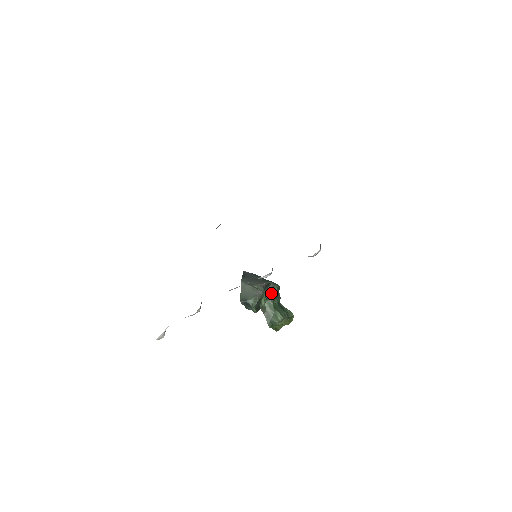
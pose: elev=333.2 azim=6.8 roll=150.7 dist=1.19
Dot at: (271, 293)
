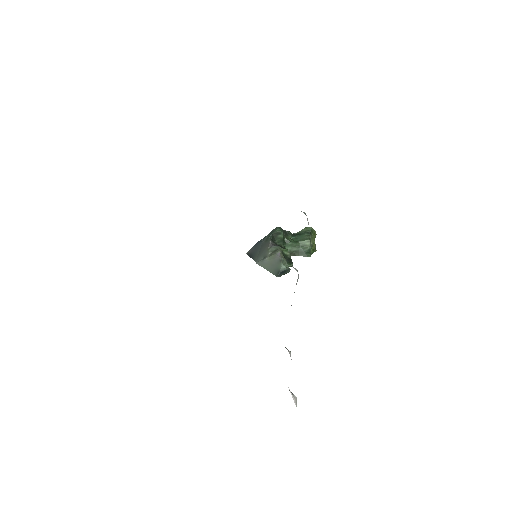
Dot at: (281, 239)
